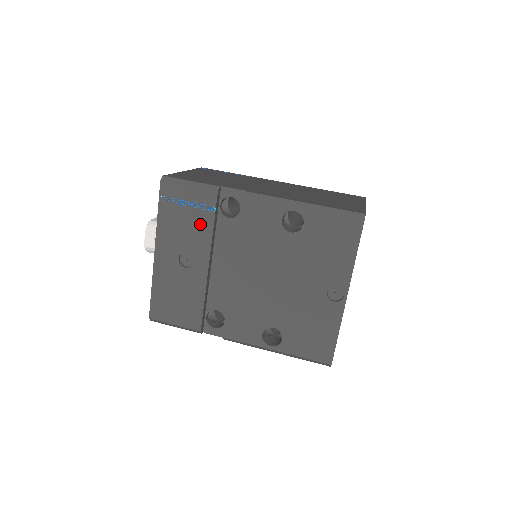
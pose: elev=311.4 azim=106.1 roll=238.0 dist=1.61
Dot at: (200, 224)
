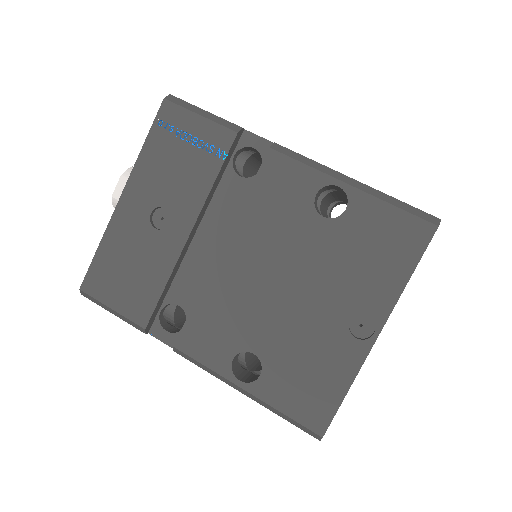
Dot at: (198, 172)
